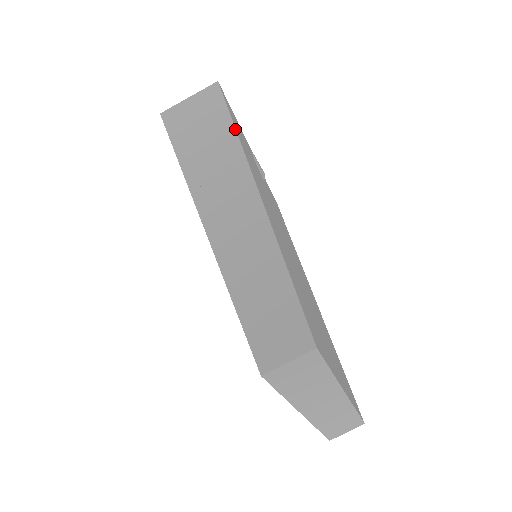
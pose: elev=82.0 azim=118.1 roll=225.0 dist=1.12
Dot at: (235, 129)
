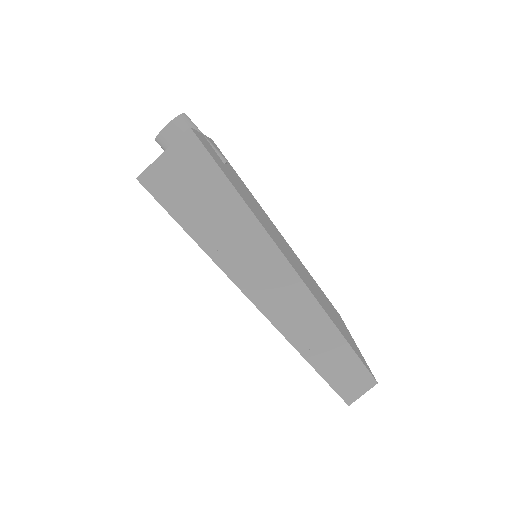
Dot at: (245, 203)
